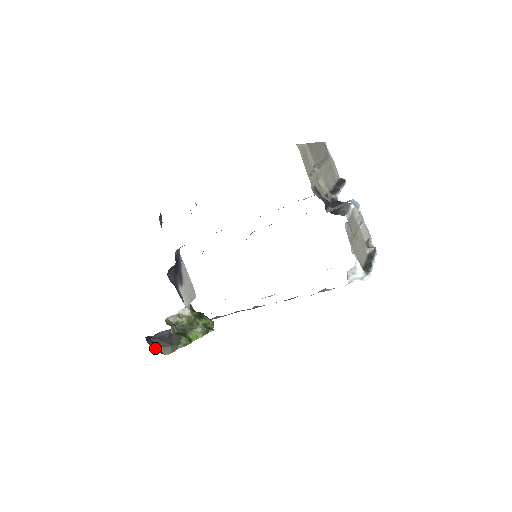
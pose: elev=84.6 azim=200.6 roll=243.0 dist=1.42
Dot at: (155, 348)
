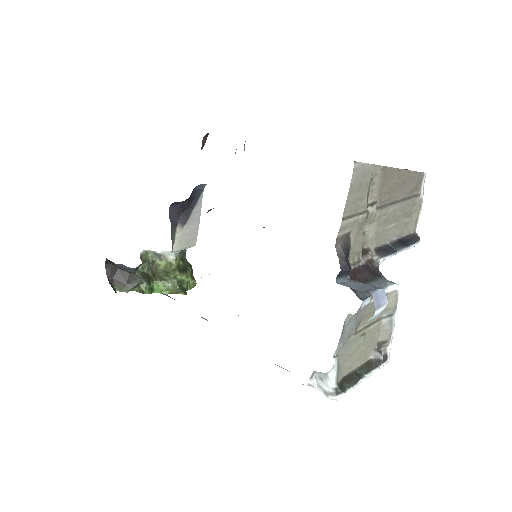
Dot at: (109, 276)
